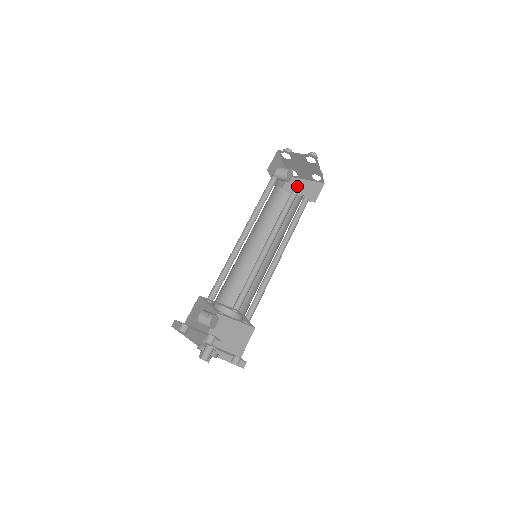
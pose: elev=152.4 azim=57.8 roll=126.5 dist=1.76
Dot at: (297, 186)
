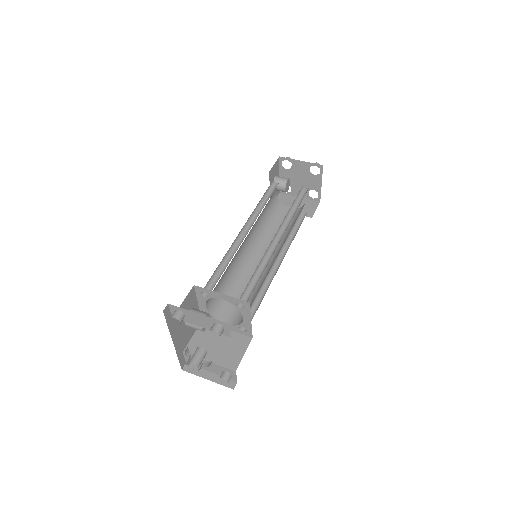
Dot at: (302, 191)
